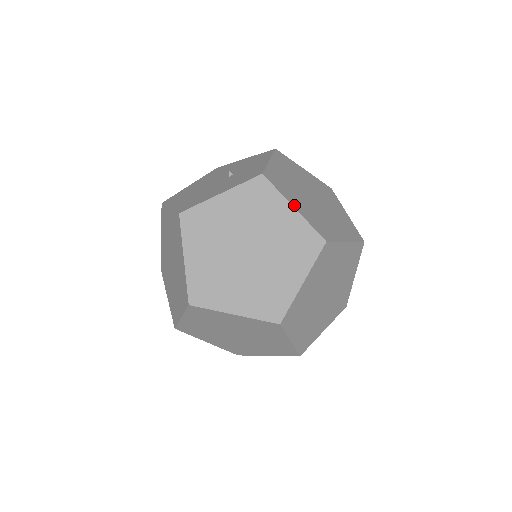
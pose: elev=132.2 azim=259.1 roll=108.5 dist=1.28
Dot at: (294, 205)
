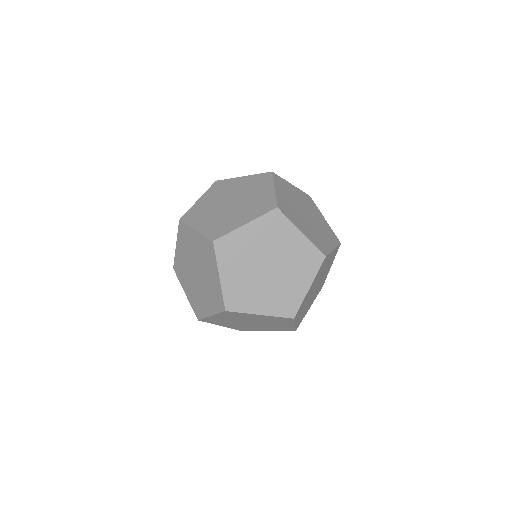
Dot at: (277, 189)
